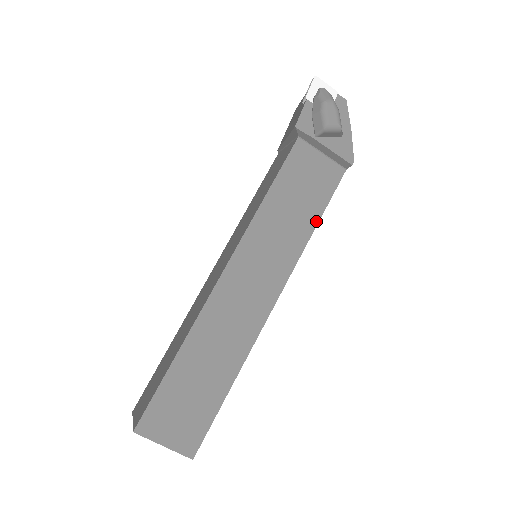
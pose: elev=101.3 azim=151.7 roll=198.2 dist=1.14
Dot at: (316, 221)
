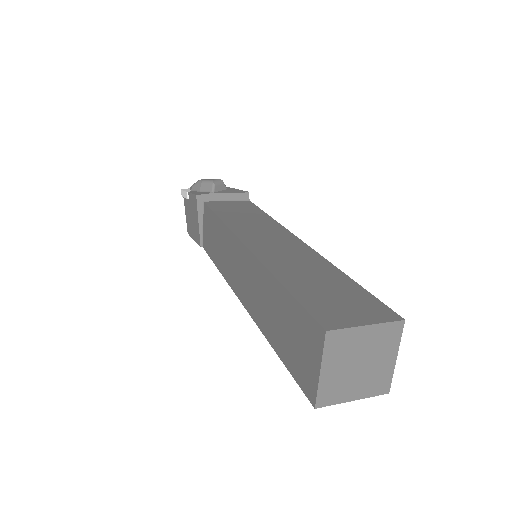
Dot at: (265, 215)
